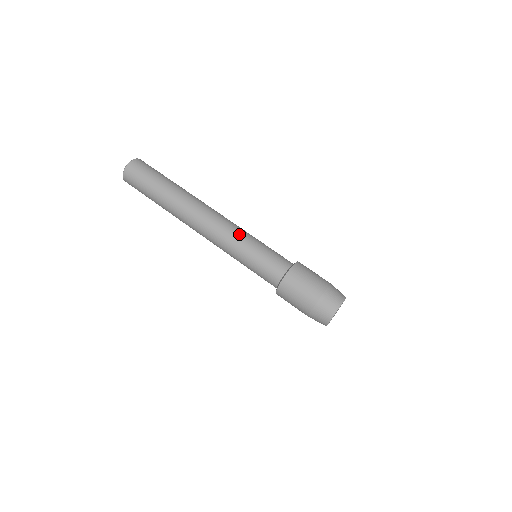
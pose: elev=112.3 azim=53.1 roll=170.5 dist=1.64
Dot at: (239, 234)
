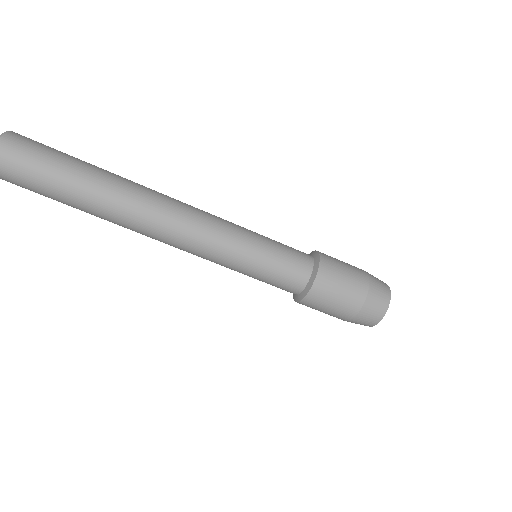
Dot at: (217, 262)
